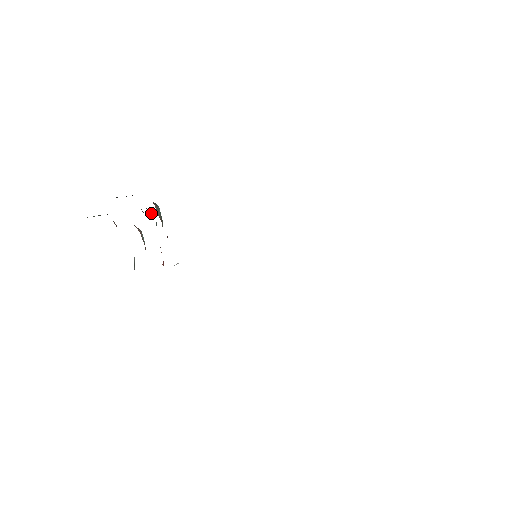
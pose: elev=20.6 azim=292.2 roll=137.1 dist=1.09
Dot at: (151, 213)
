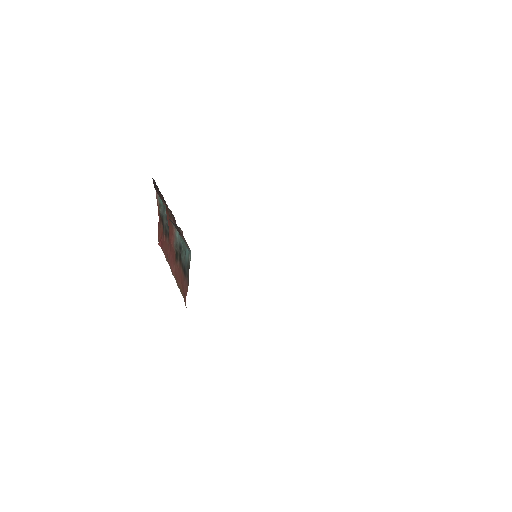
Dot at: occluded
